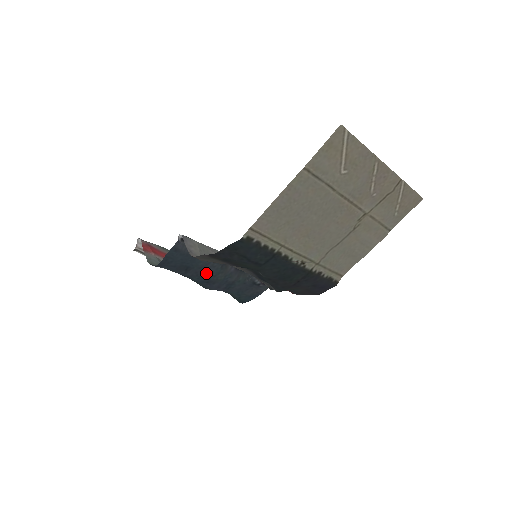
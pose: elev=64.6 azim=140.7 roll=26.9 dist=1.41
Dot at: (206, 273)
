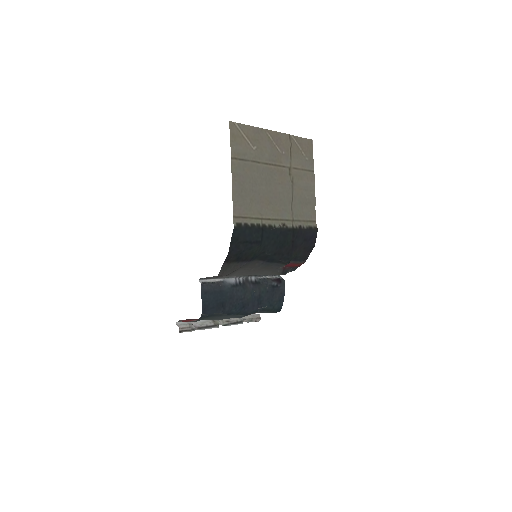
Dot at: (237, 300)
